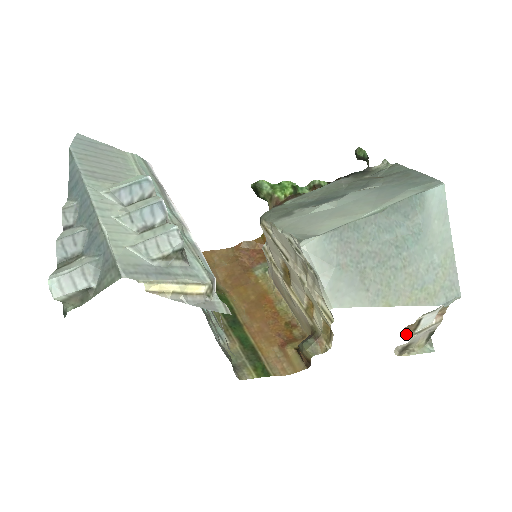
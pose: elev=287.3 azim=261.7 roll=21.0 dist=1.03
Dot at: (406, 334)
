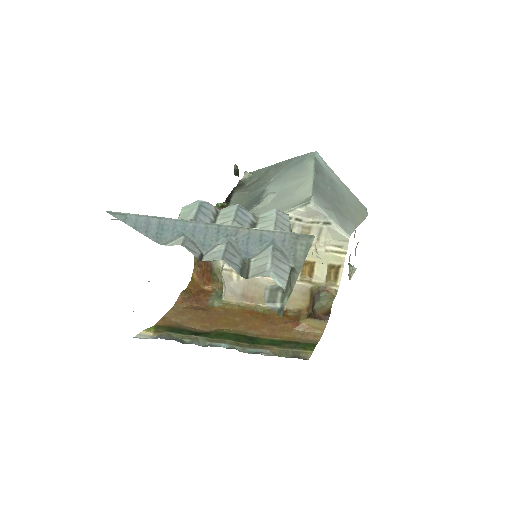
Dot at: (355, 254)
